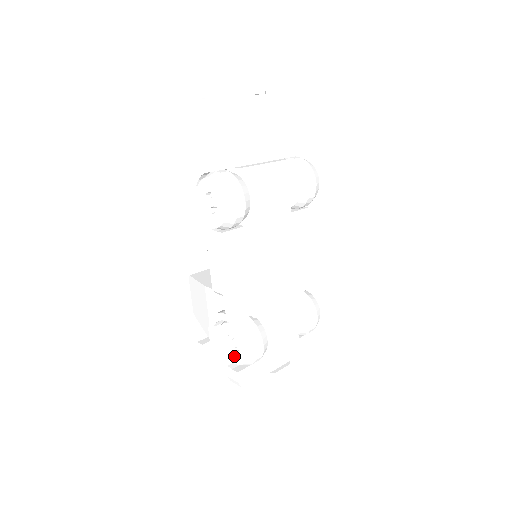
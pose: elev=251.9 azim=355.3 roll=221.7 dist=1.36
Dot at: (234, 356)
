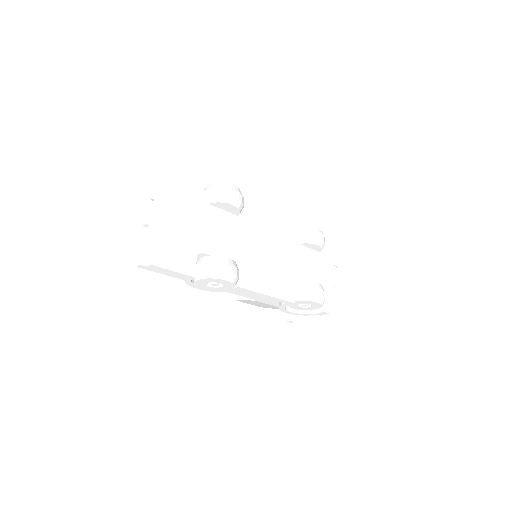
Dot at: (312, 308)
